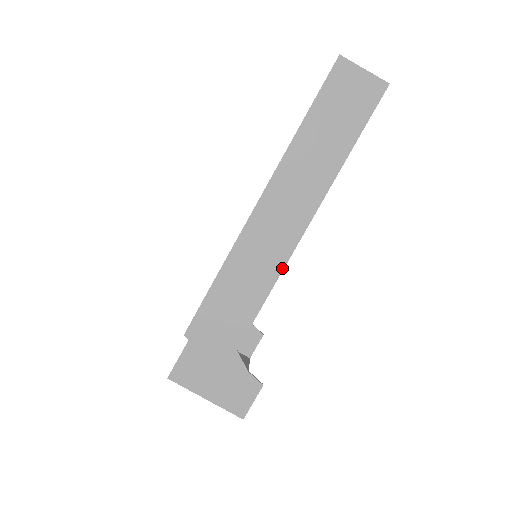
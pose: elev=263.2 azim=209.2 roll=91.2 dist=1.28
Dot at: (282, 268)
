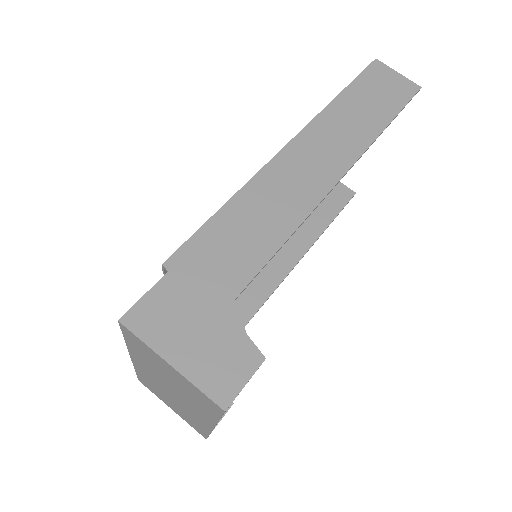
Dot at: (309, 212)
